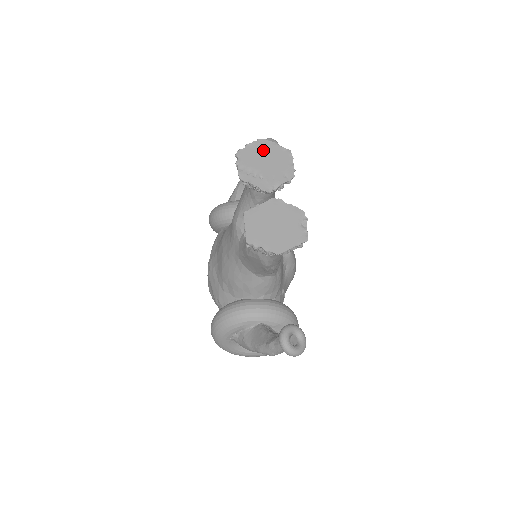
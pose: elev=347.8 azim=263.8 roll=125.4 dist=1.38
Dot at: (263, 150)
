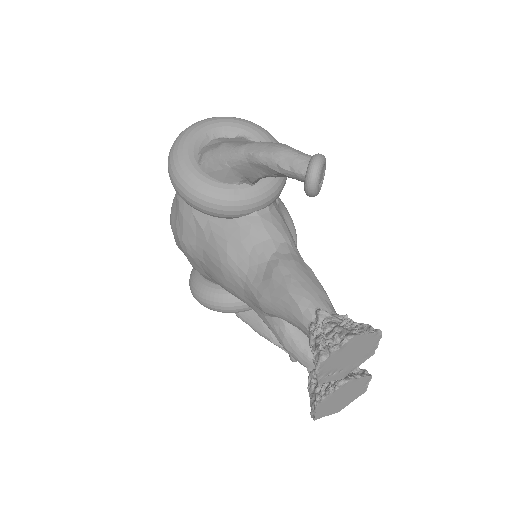
Dot at: (351, 347)
